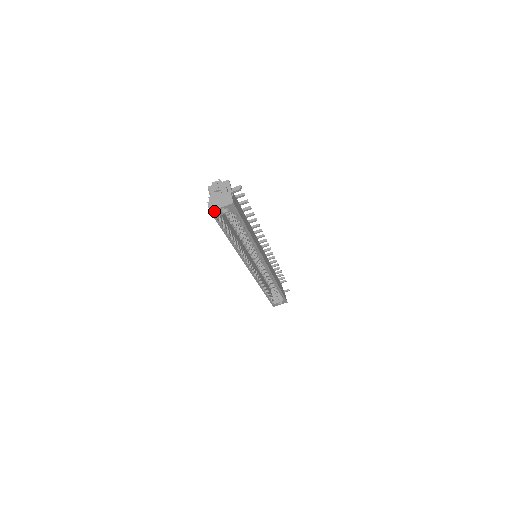
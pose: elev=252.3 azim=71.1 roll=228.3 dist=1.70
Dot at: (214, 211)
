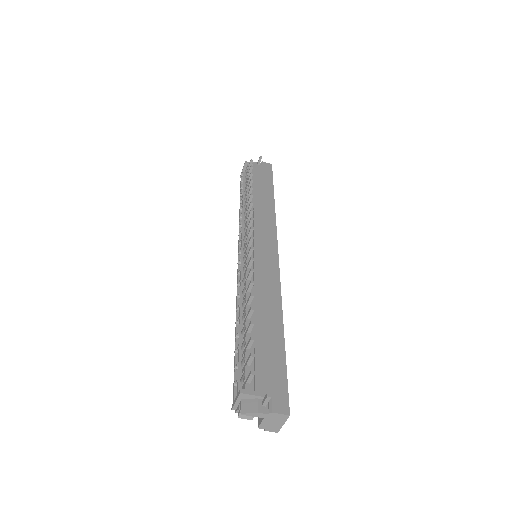
Dot at: (279, 426)
